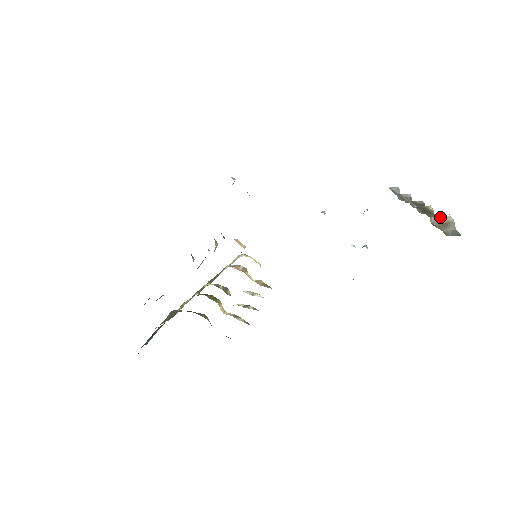
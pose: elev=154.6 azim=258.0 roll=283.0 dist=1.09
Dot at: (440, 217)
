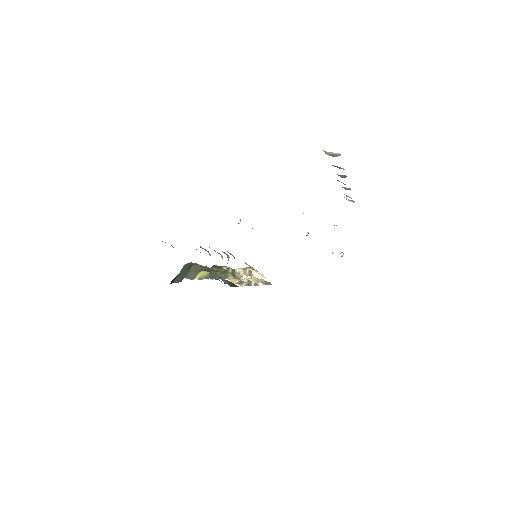
Dot at: (332, 153)
